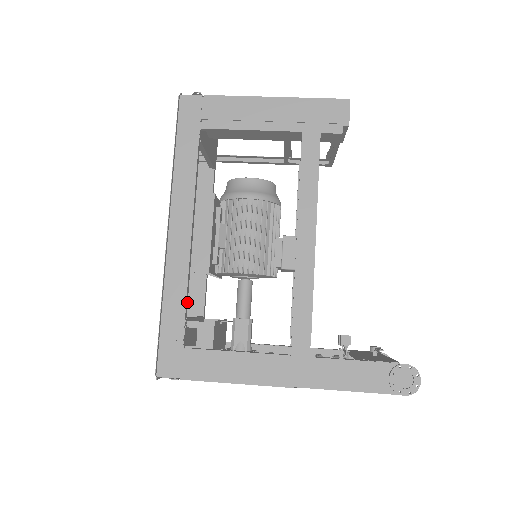
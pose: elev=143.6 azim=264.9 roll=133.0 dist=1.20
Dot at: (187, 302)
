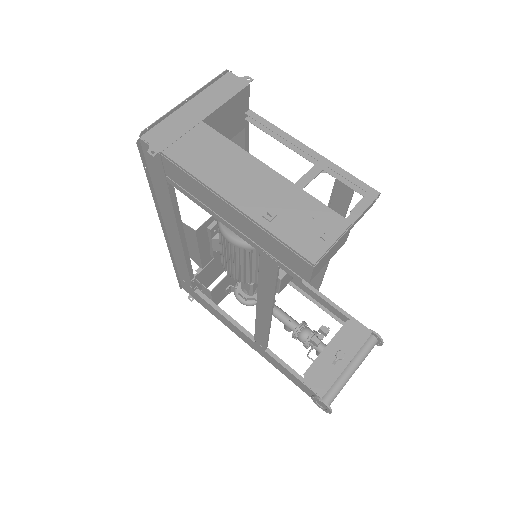
Dot at: (192, 272)
